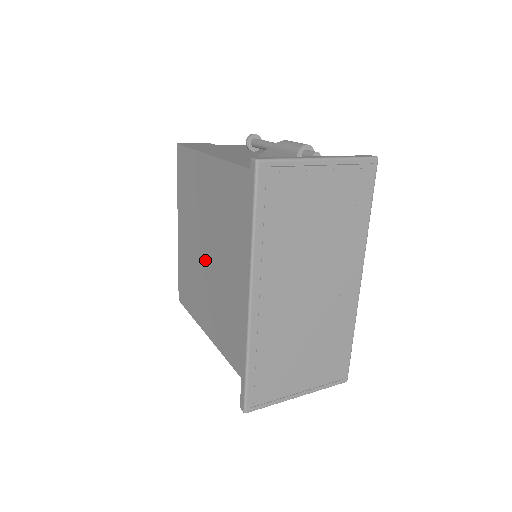
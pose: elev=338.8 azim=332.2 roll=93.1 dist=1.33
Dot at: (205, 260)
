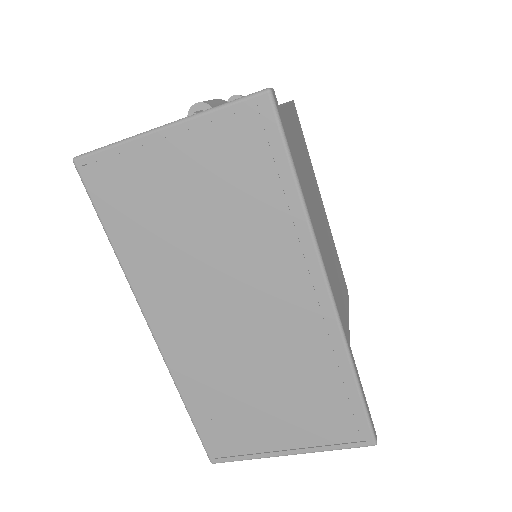
Dot at: occluded
